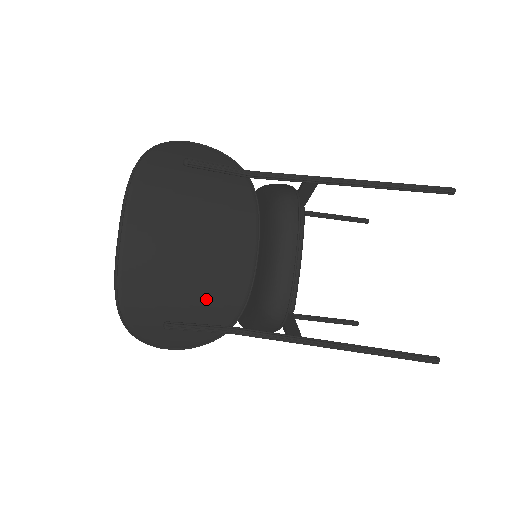
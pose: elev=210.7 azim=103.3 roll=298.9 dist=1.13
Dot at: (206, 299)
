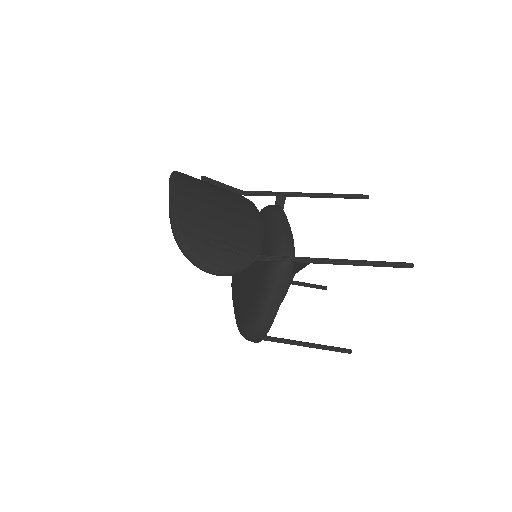
Dot at: (234, 233)
